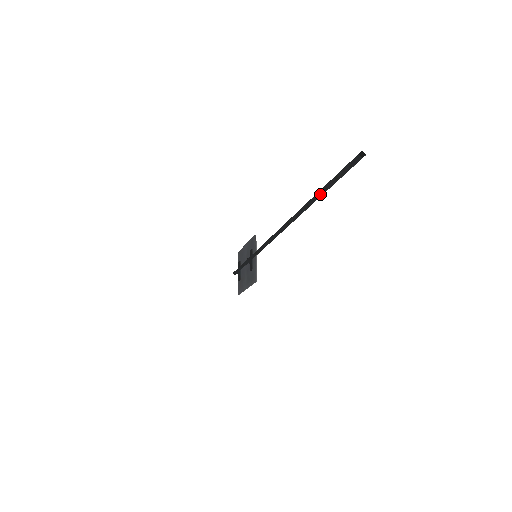
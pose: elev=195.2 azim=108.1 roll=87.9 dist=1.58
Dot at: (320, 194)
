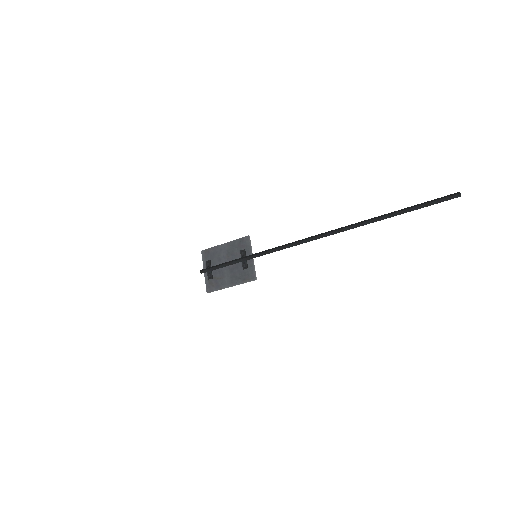
Dot at: (400, 213)
